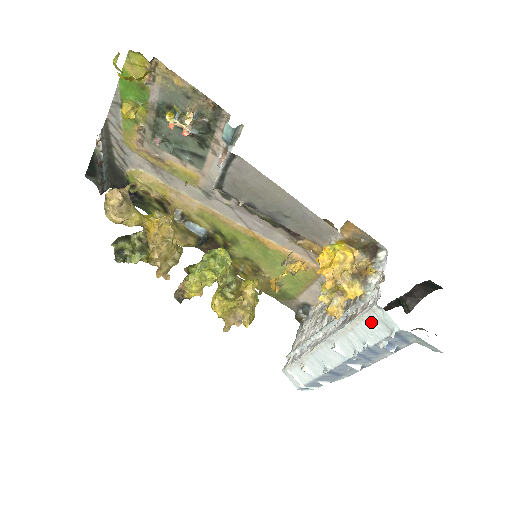
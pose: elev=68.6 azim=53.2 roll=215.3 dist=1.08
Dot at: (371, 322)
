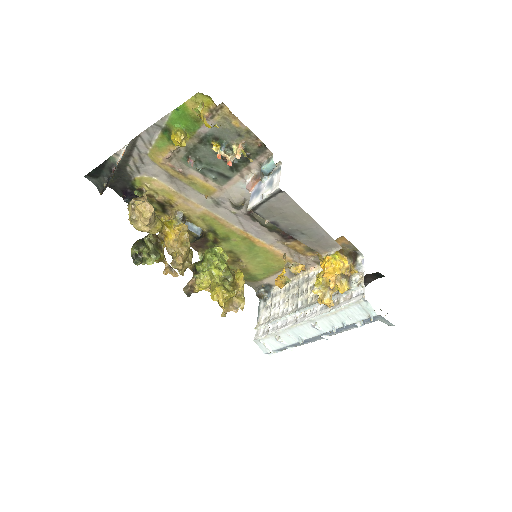
Dot at: (354, 309)
